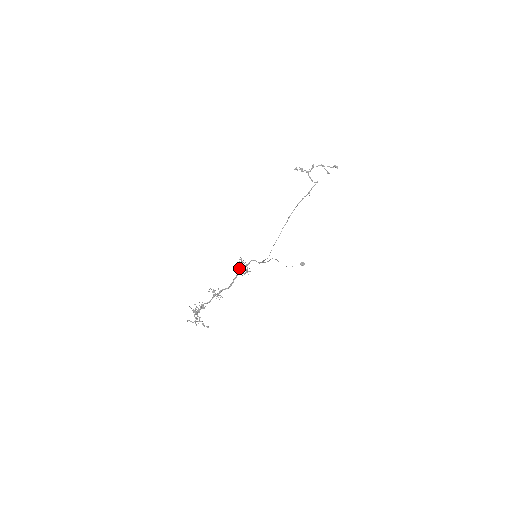
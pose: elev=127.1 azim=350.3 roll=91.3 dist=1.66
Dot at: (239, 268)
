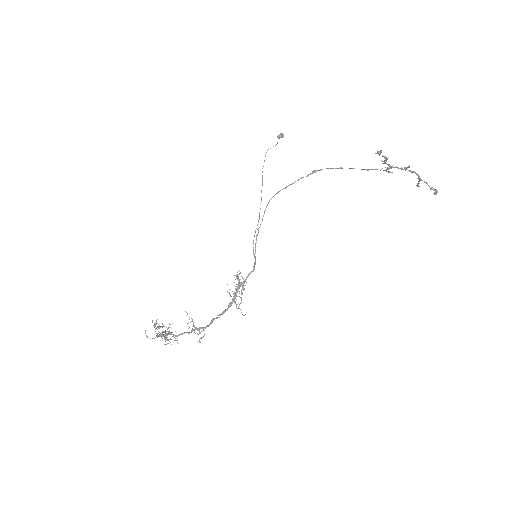
Dot at: (235, 296)
